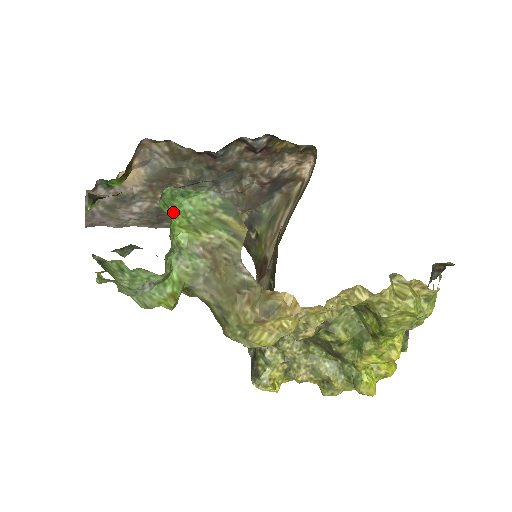
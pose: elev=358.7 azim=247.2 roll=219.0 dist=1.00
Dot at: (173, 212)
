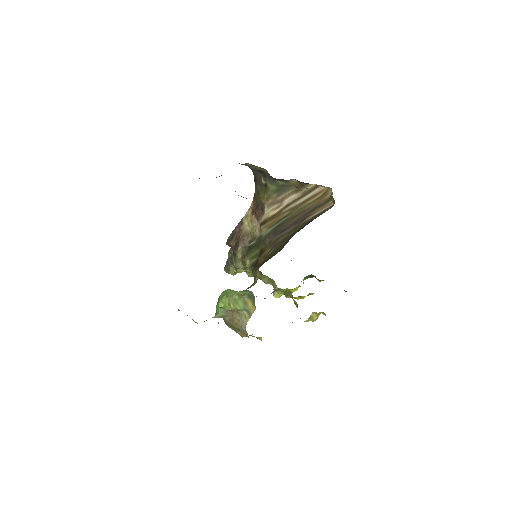
Dot at: occluded
